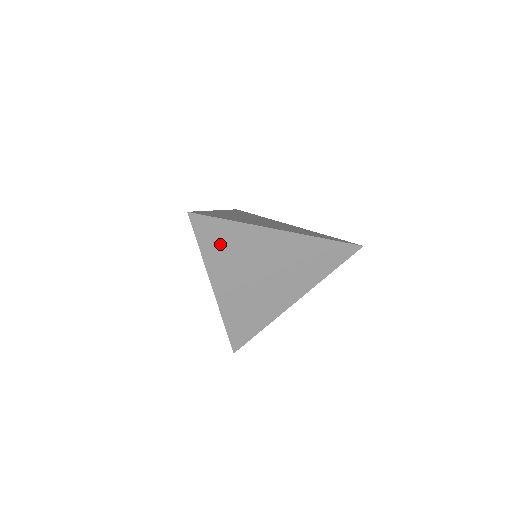
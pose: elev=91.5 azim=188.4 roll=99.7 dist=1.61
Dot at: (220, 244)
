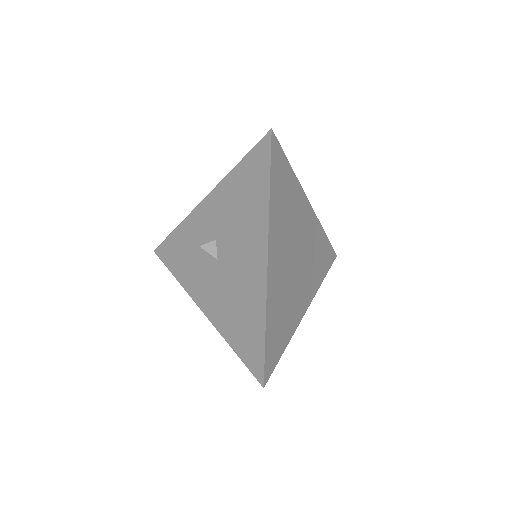
Dot at: (281, 191)
